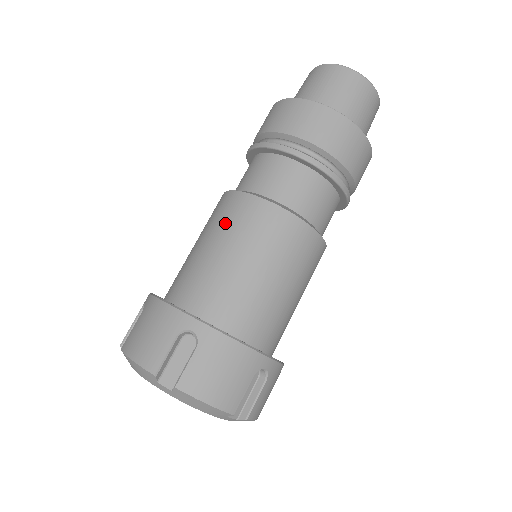
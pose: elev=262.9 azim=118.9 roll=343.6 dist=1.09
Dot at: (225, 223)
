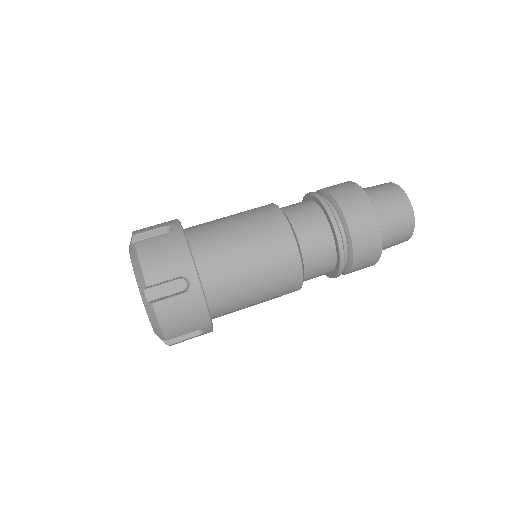
Dot at: (247, 210)
